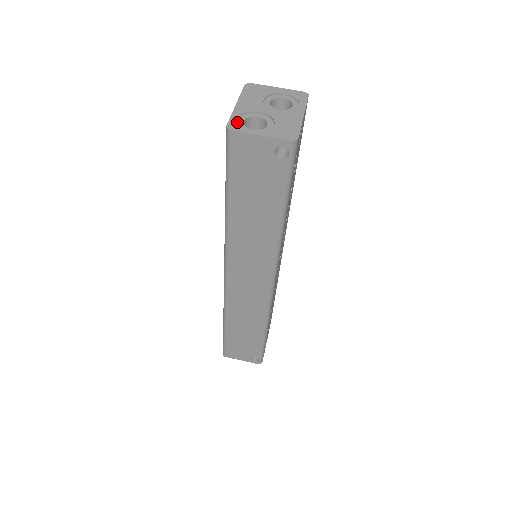
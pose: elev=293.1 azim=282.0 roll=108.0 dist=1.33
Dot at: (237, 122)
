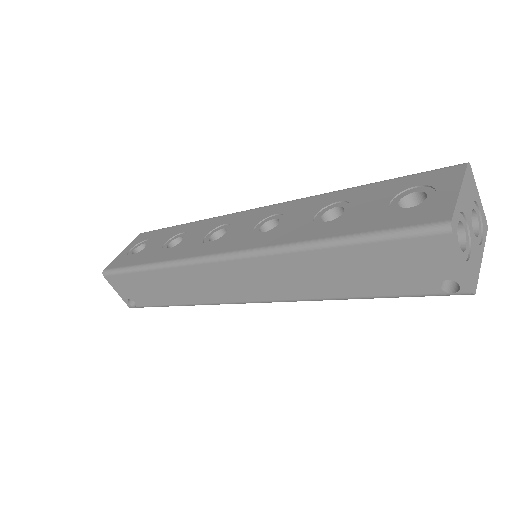
Dot at: (455, 220)
